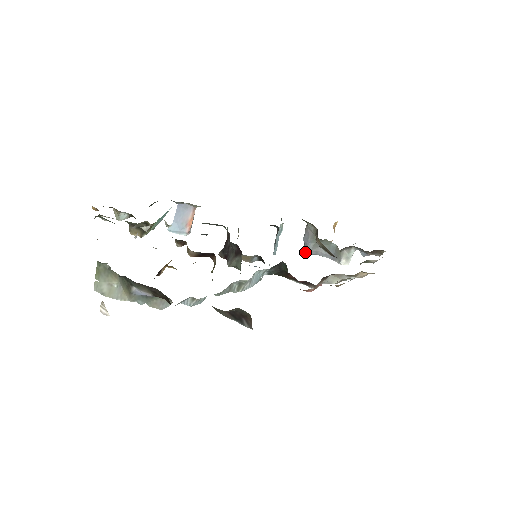
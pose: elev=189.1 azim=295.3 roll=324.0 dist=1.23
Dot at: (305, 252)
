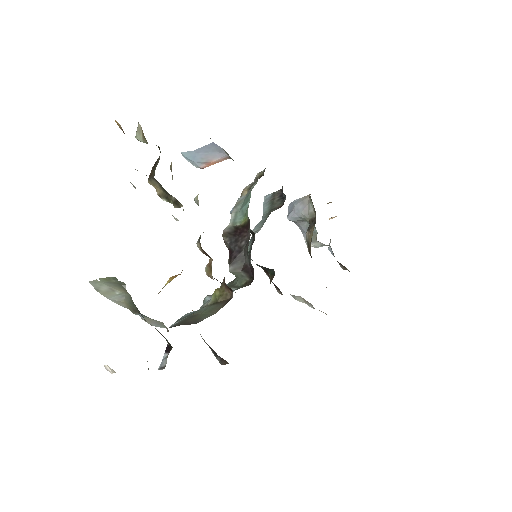
Dot at: (288, 218)
